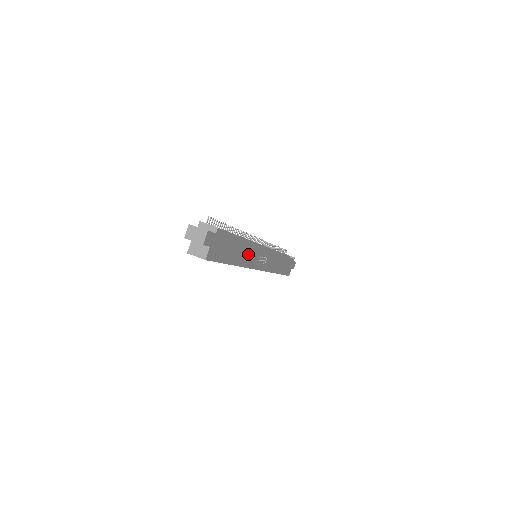
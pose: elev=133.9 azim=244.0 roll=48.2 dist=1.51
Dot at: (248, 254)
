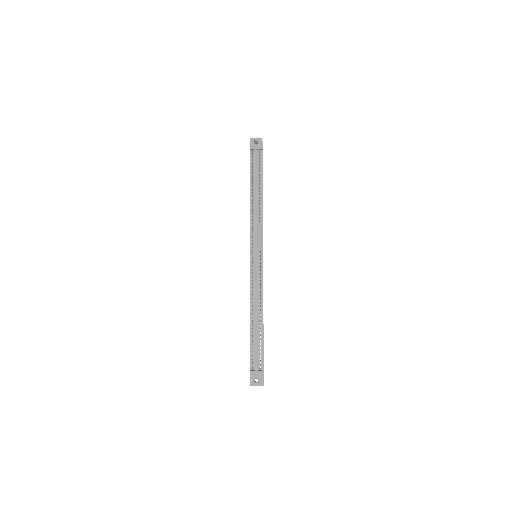
Dot at: occluded
